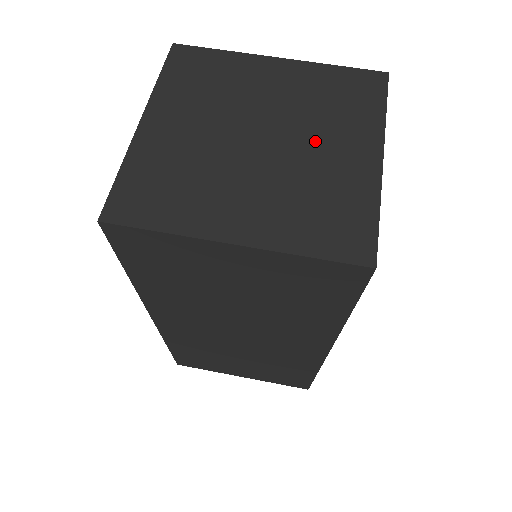
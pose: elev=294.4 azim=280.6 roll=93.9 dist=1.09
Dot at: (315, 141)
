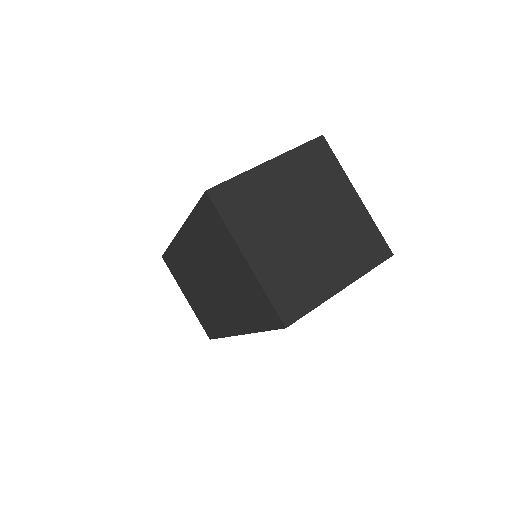
Dot at: (326, 251)
